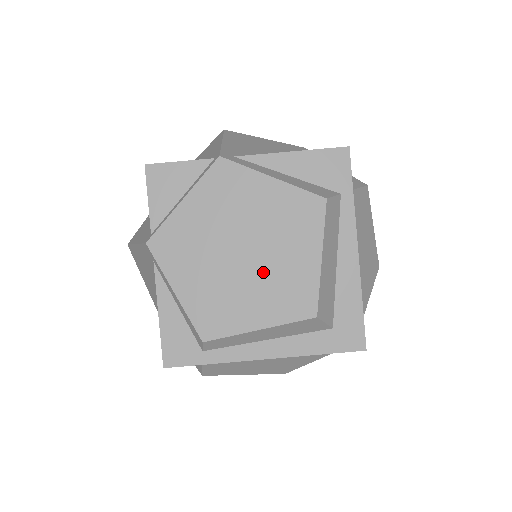
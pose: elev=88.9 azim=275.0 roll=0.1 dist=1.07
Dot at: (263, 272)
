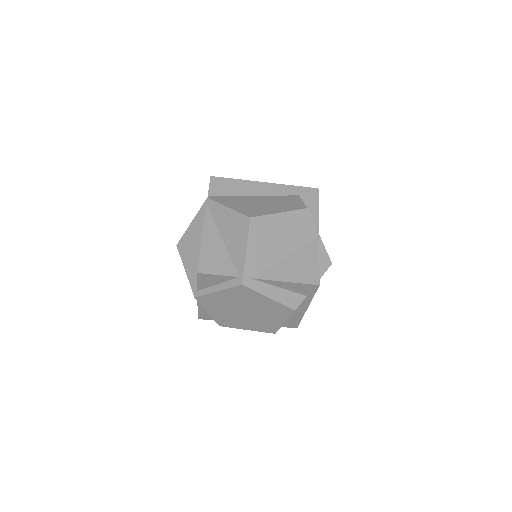
Dot at: (254, 319)
